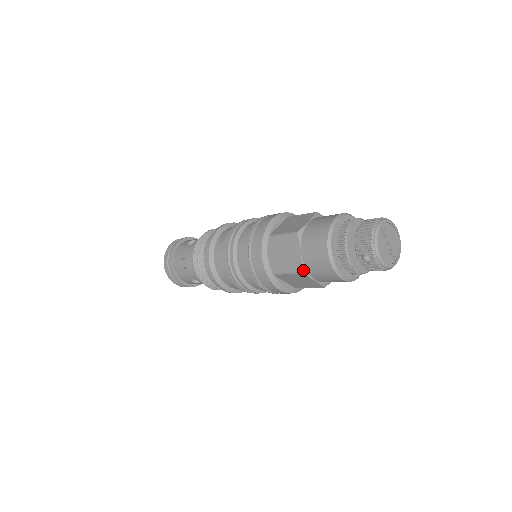
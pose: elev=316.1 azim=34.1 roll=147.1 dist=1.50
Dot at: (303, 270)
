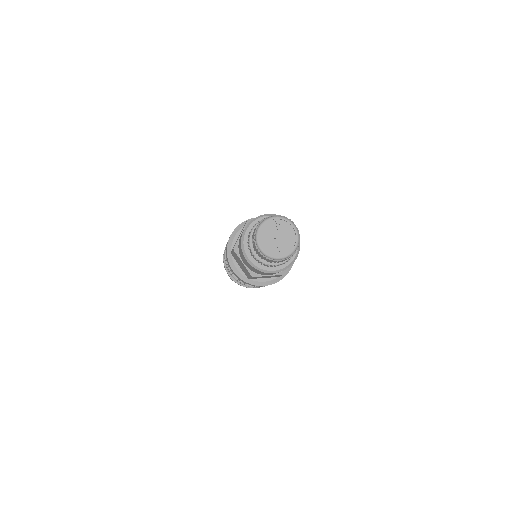
Dot at: (236, 248)
